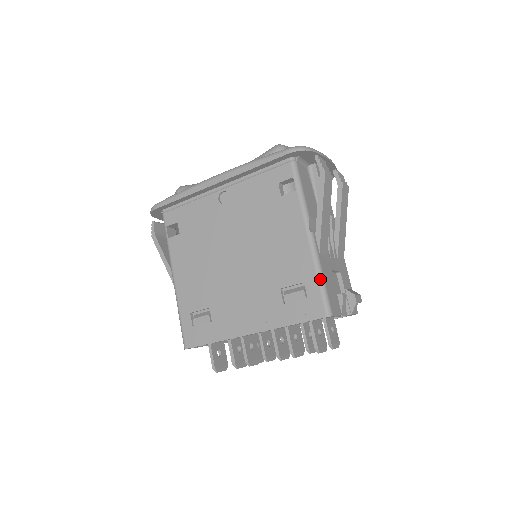
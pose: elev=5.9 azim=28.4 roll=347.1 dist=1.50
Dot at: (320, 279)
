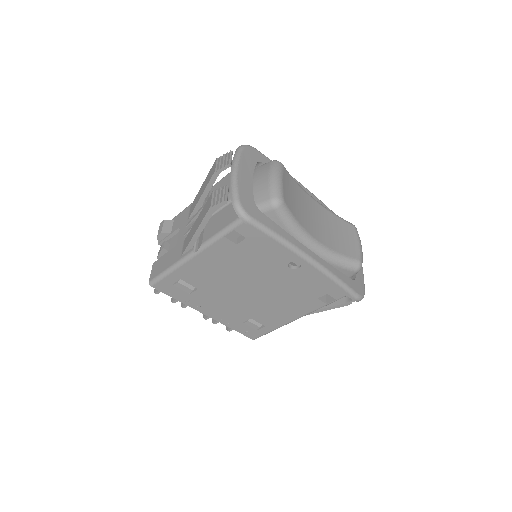
Dot at: occluded
